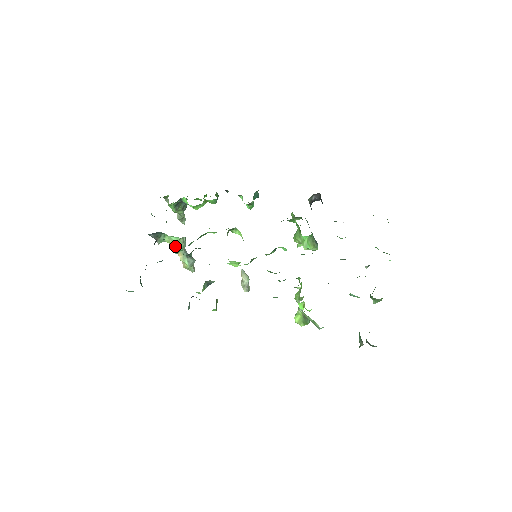
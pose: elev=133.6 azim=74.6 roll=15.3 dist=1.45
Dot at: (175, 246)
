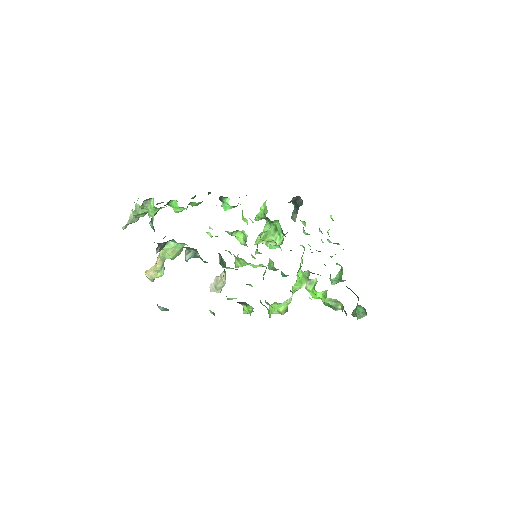
Dot at: (193, 253)
